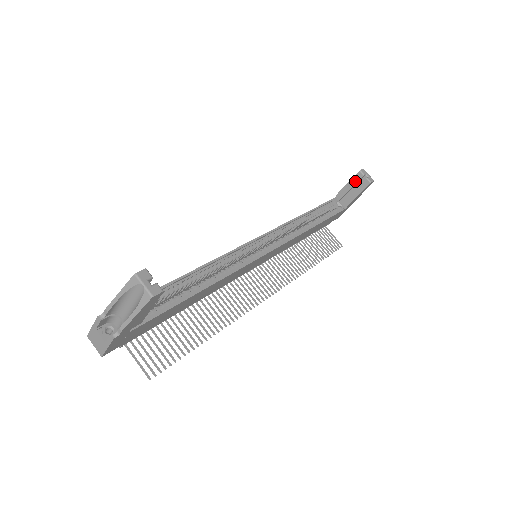
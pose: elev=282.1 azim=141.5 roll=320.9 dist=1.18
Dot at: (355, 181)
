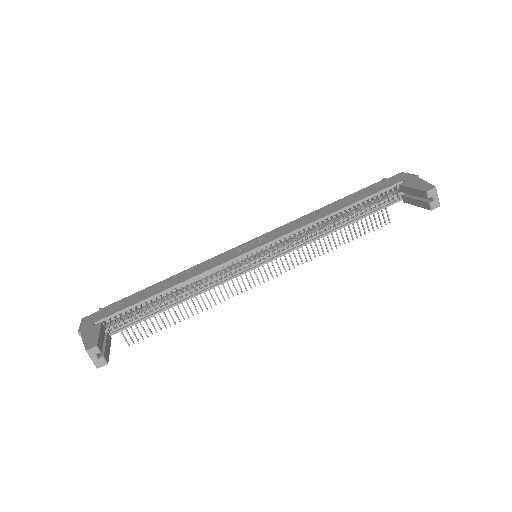
Dot at: (419, 194)
